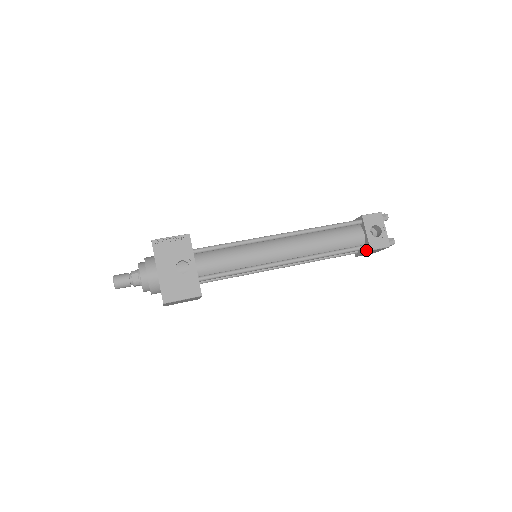
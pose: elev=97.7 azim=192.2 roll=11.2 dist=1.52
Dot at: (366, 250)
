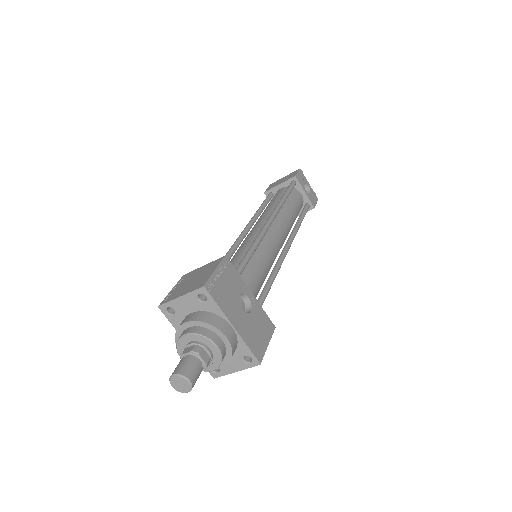
Dot at: occluded
